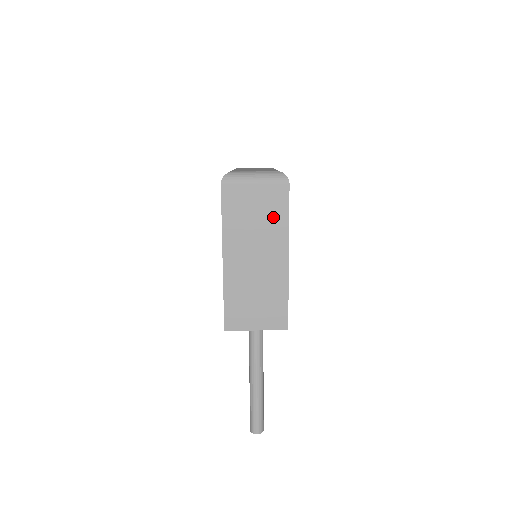
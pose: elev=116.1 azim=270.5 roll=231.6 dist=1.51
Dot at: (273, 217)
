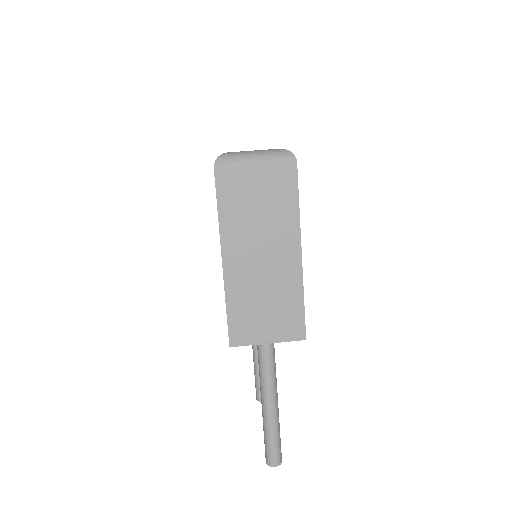
Dot at: (280, 204)
